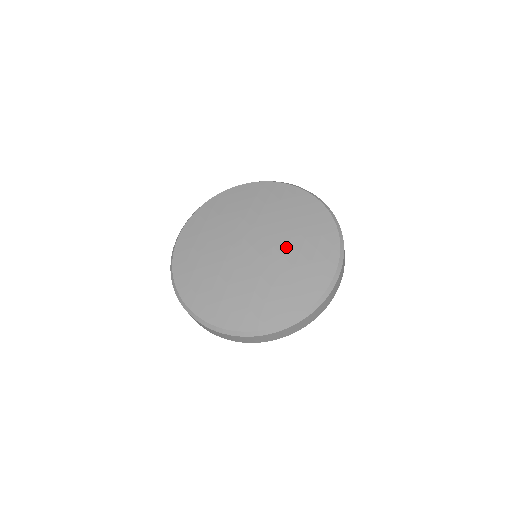
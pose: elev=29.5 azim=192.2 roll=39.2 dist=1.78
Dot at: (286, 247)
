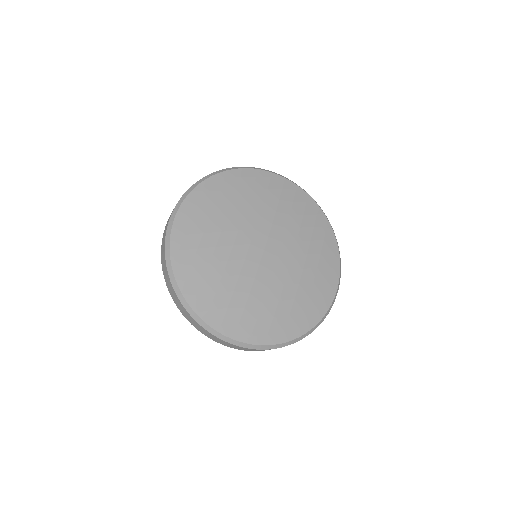
Dot at: (278, 285)
